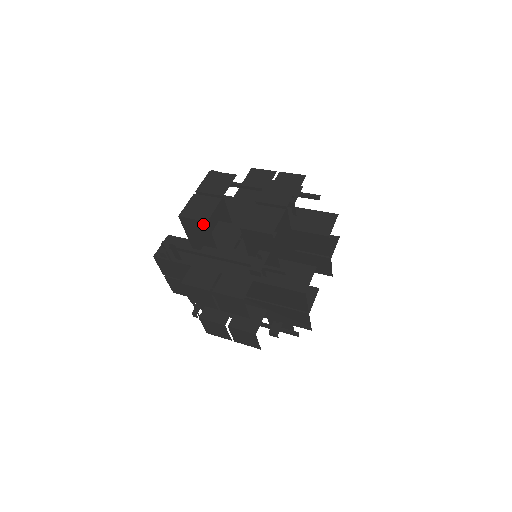
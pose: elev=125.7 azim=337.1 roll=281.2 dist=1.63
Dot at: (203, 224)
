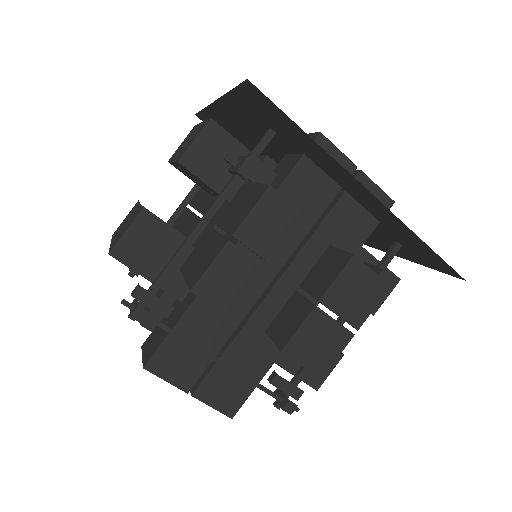
Dot at: (142, 223)
